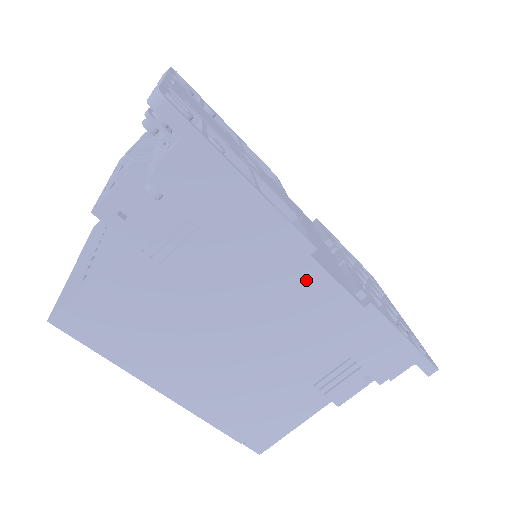
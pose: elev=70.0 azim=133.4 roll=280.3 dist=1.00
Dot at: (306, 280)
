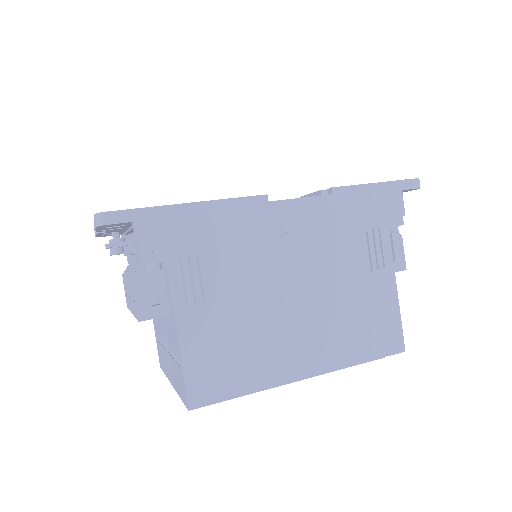
Dot at: (284, 217)
